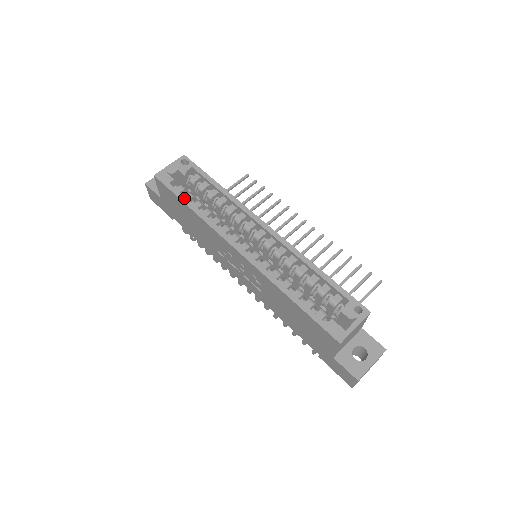
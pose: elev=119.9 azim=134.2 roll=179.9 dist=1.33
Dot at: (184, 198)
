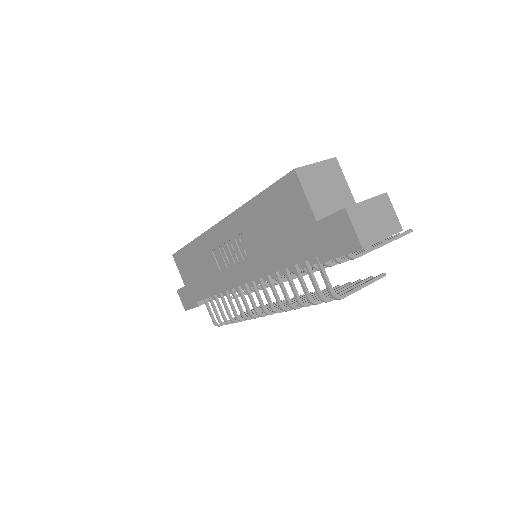
Dot at: occluded
